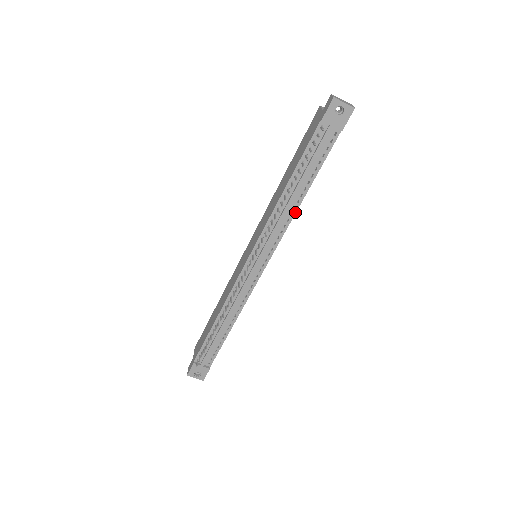
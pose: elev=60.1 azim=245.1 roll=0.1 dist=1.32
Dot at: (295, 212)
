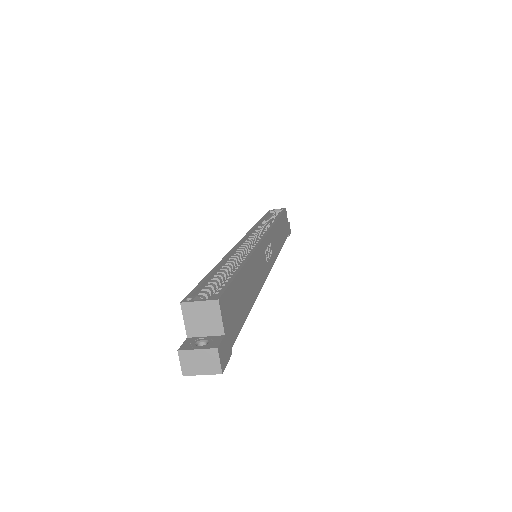
Dot at: (257, 296)
